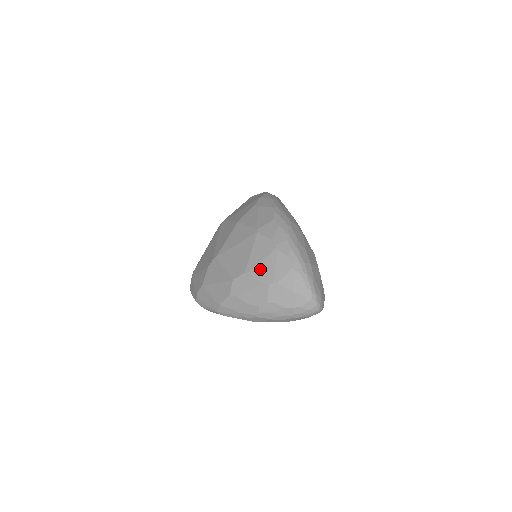
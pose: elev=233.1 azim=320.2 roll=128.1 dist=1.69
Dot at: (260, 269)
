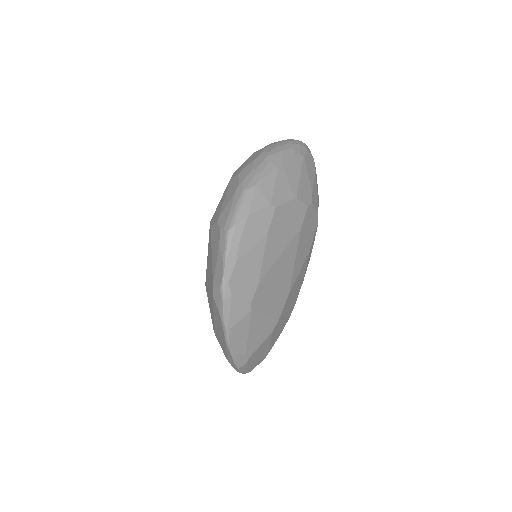
Dot at: occluded
